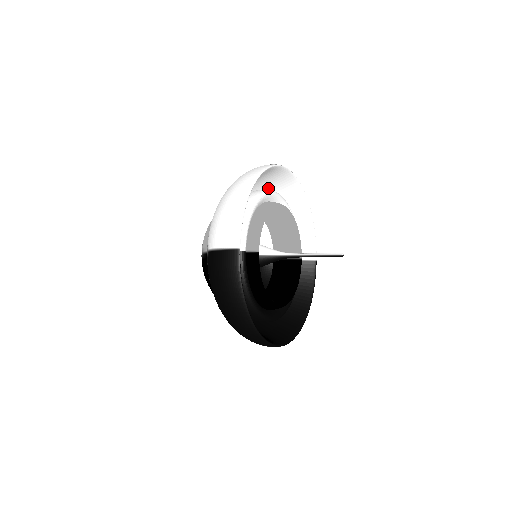
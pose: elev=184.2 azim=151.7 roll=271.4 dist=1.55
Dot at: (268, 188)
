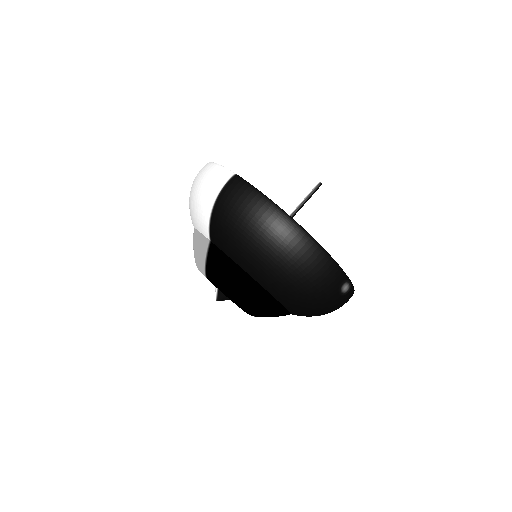
Dot at: occluded
